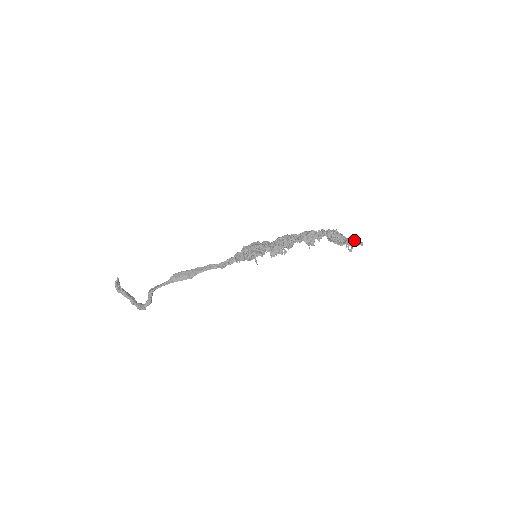
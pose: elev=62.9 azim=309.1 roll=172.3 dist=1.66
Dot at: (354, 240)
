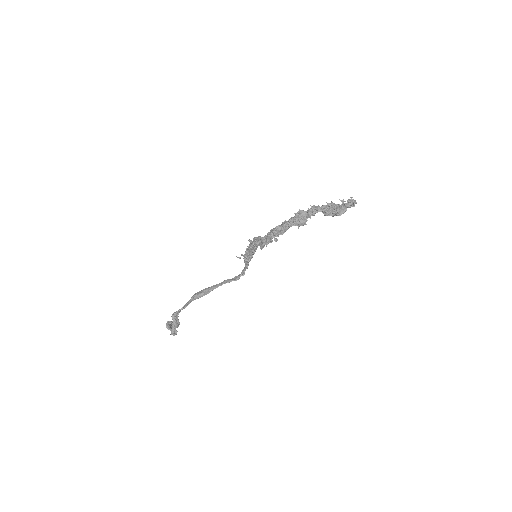
Dot at: (343, 201)
